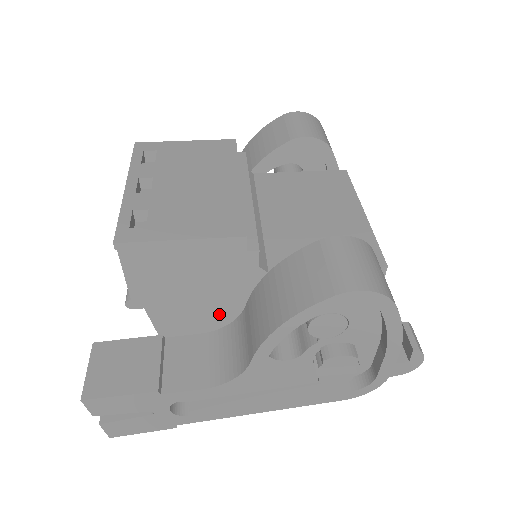
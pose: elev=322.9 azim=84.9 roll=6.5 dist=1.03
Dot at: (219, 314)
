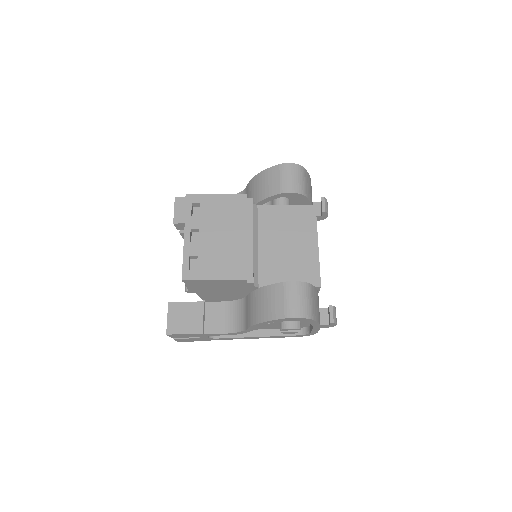
Dot at: (233, 296)
